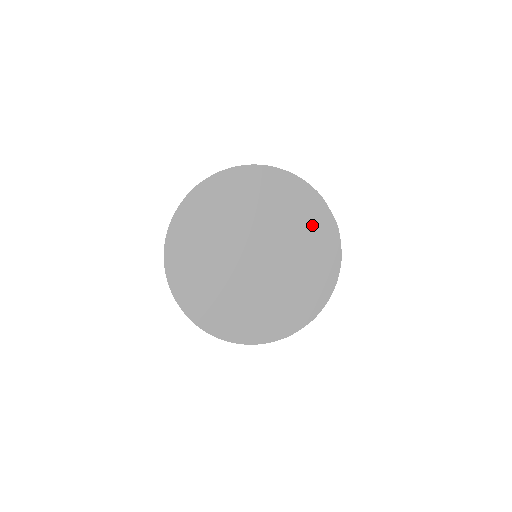
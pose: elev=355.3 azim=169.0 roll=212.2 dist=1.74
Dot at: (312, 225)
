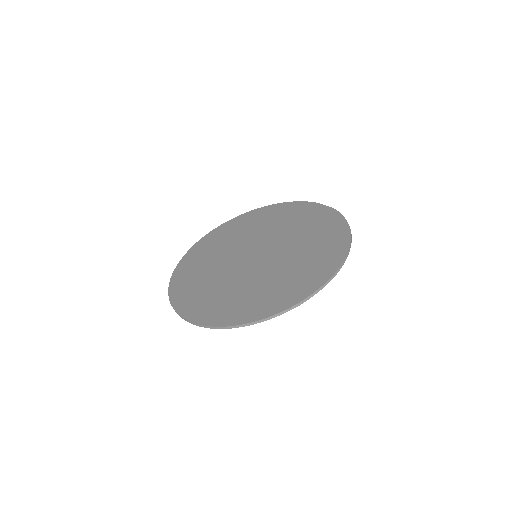
Dot at: (311, 220)
